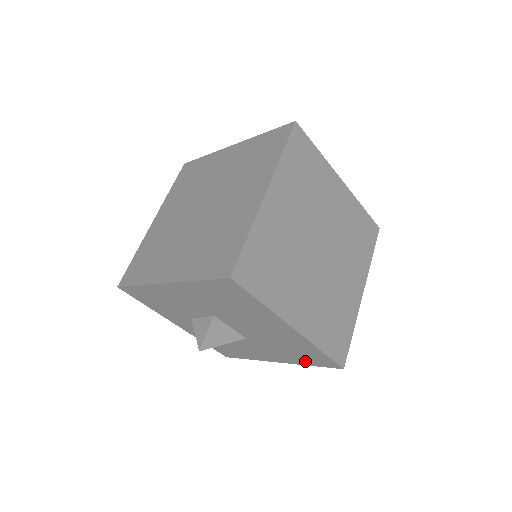
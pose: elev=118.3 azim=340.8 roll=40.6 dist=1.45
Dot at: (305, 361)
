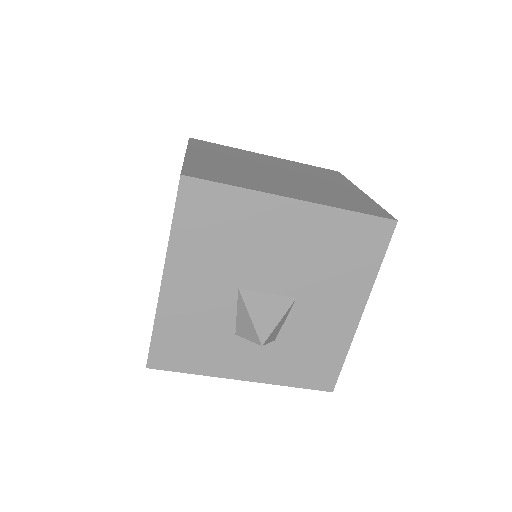
Dot at: (368, 263)
